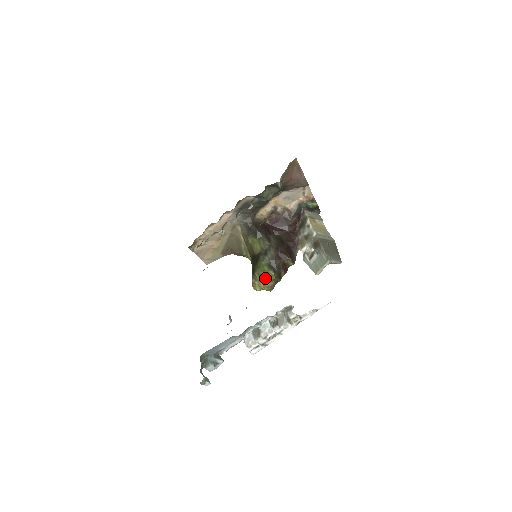
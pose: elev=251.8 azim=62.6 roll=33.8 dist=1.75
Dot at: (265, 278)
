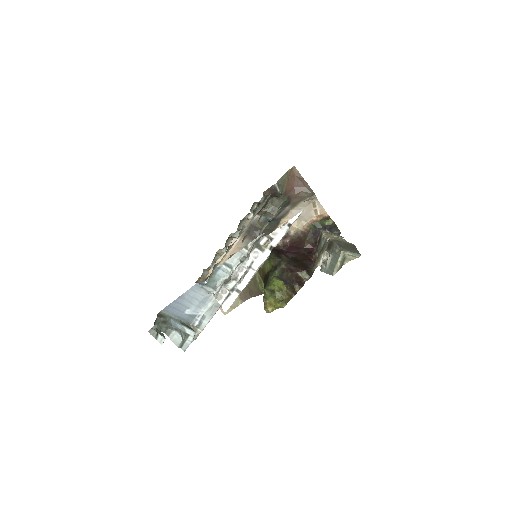
Dot at: (275, 291)
